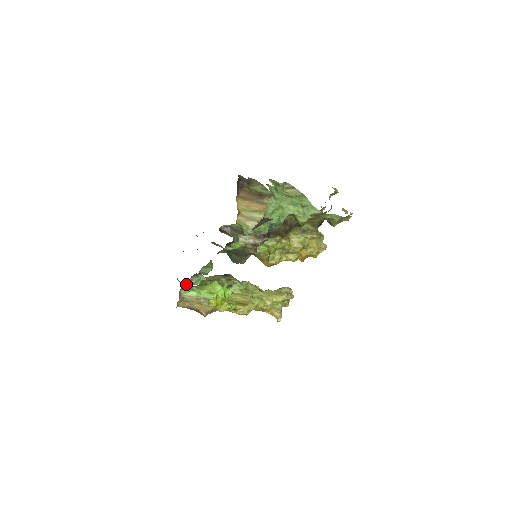
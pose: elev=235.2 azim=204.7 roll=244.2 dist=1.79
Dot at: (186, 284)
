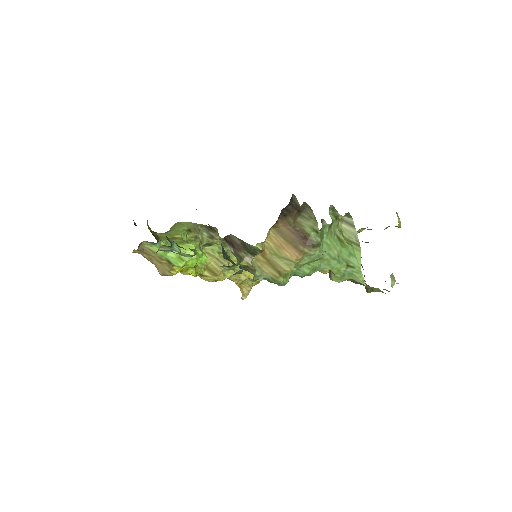
Dot at: (153, 242)
